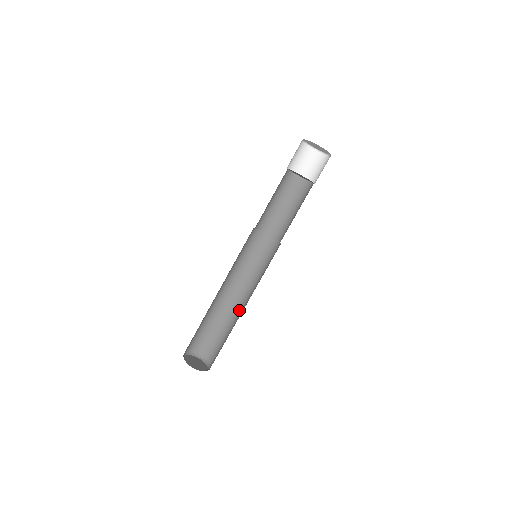
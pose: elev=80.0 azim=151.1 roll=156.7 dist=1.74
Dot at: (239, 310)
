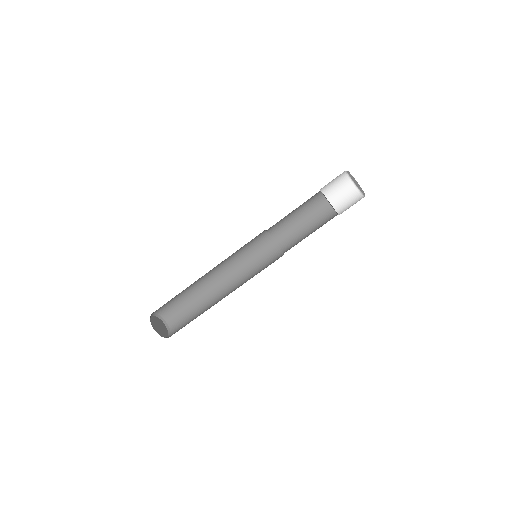
Dot at: (219, 298)
